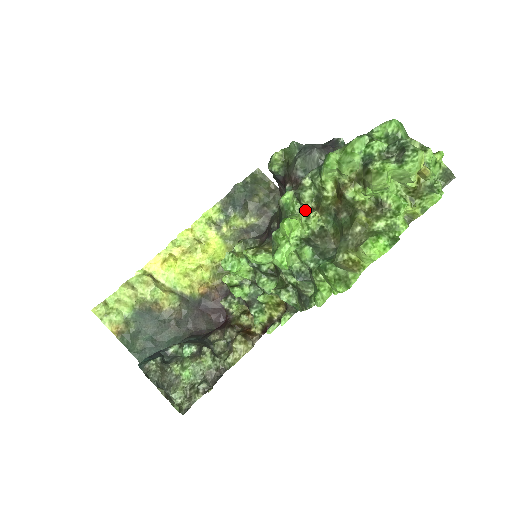
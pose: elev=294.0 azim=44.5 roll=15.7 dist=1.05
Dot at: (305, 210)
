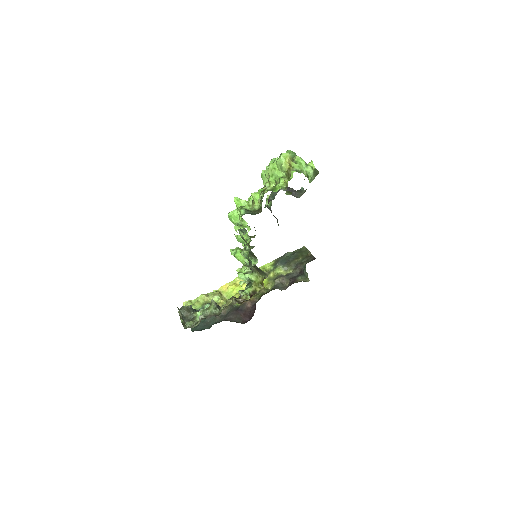
Dot at: occluded
